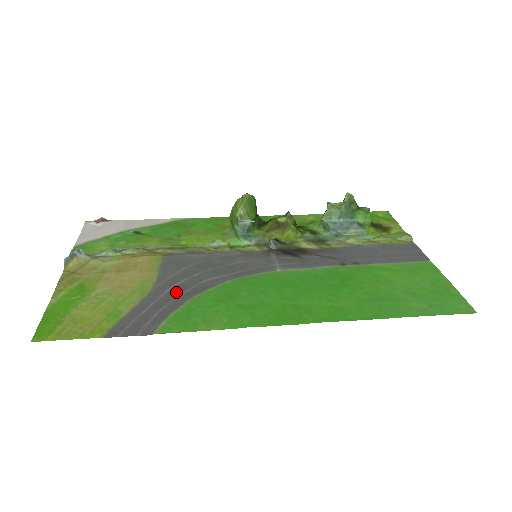
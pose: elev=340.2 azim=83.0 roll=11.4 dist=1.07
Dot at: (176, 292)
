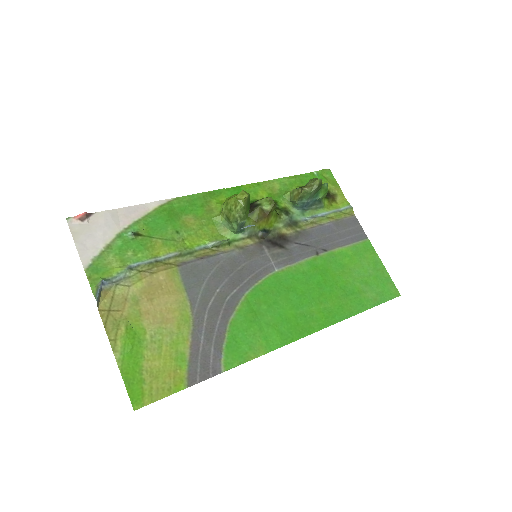
Dot at: (214, 317)
